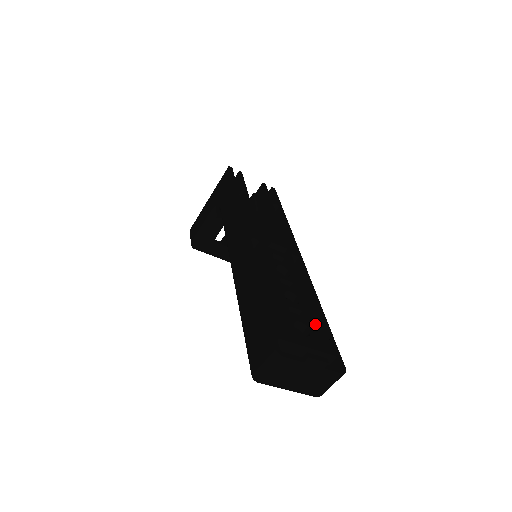
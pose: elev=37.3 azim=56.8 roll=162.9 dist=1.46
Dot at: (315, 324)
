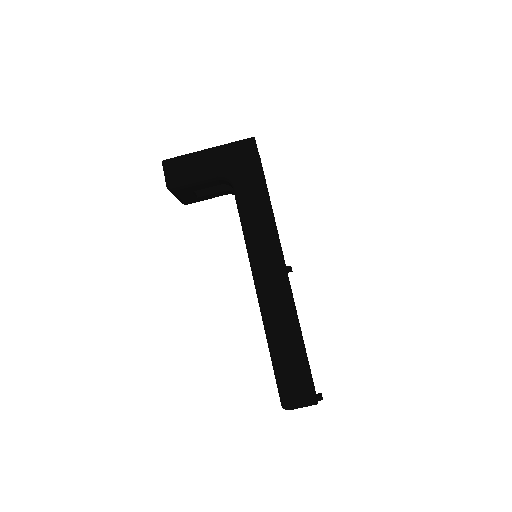
Dot at: occluded
